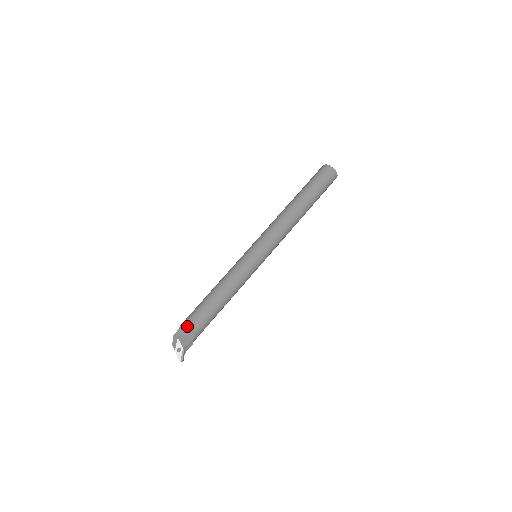
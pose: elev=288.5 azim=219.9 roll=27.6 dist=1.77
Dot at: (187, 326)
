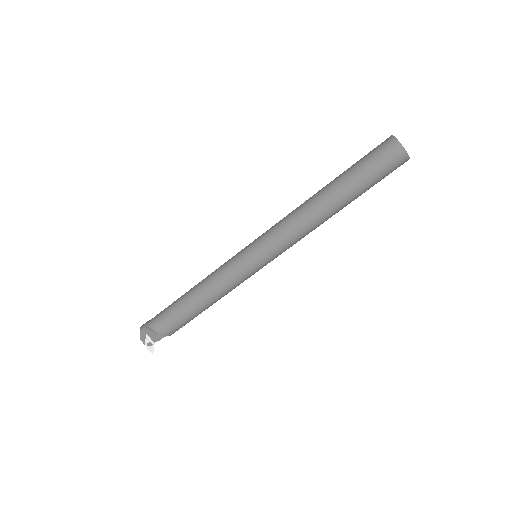
Dot at: (163, 334)
